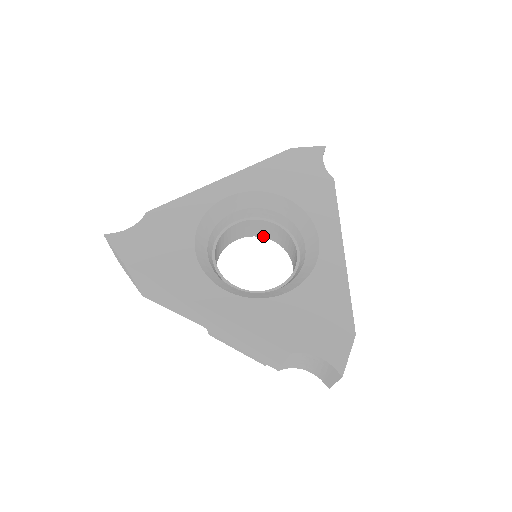
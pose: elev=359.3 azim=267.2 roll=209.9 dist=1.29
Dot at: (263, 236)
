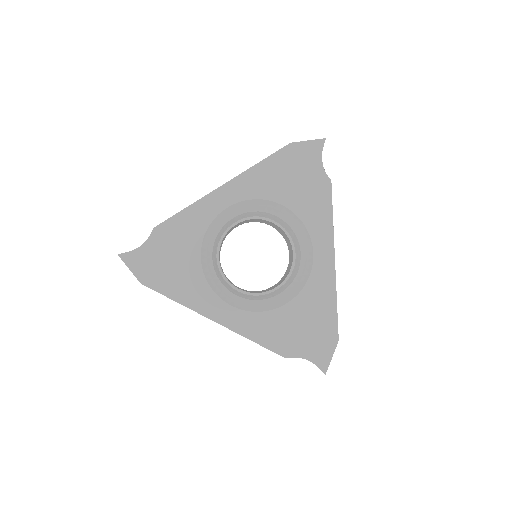
Dot at: (262, 222)
